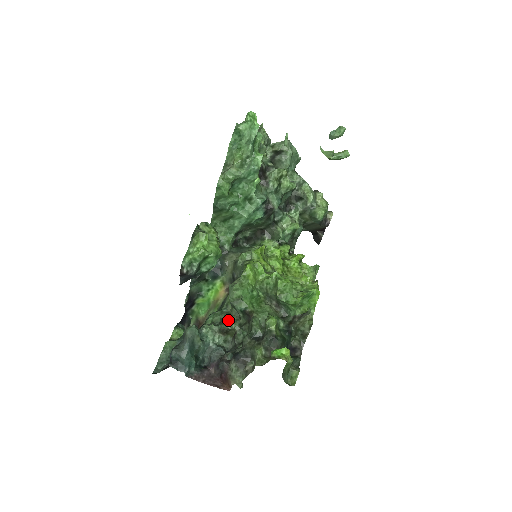
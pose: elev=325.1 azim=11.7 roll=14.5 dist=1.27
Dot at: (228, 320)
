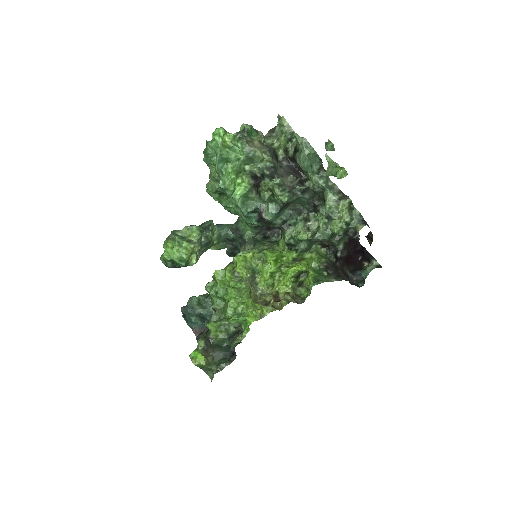
Dot at: occluded
